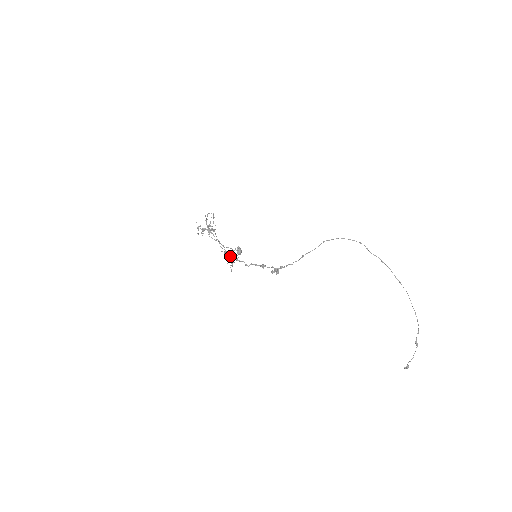
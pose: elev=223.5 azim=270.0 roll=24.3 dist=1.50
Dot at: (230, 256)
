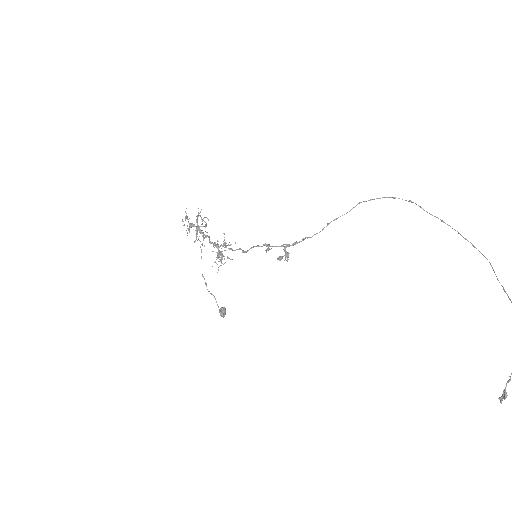
Dot at: occluded
